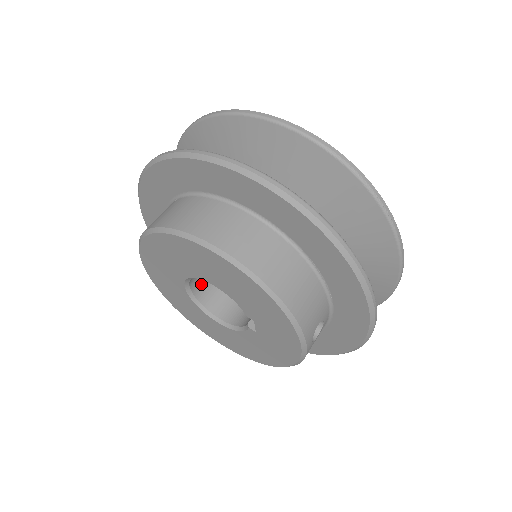
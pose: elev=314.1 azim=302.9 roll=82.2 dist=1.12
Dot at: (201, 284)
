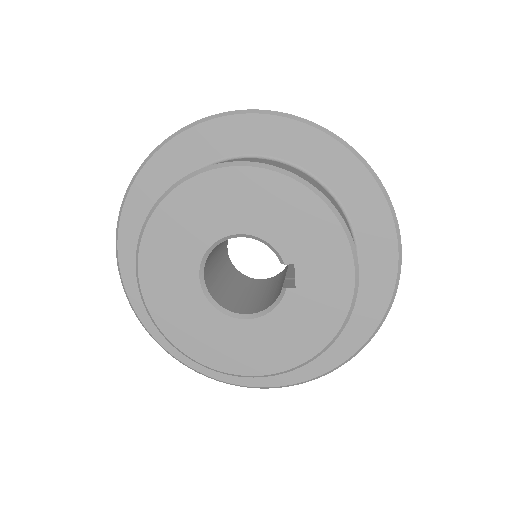
Dot at: (211, 284)
